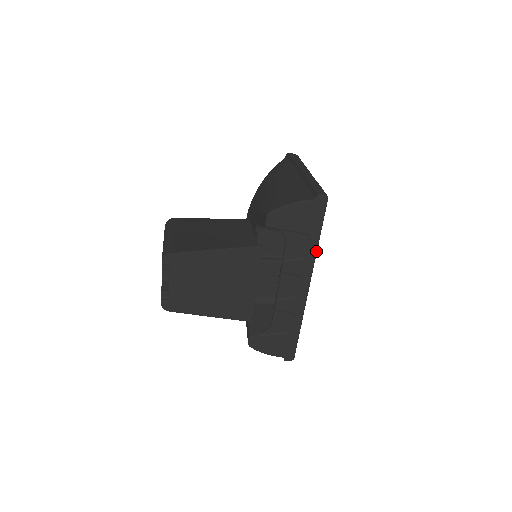
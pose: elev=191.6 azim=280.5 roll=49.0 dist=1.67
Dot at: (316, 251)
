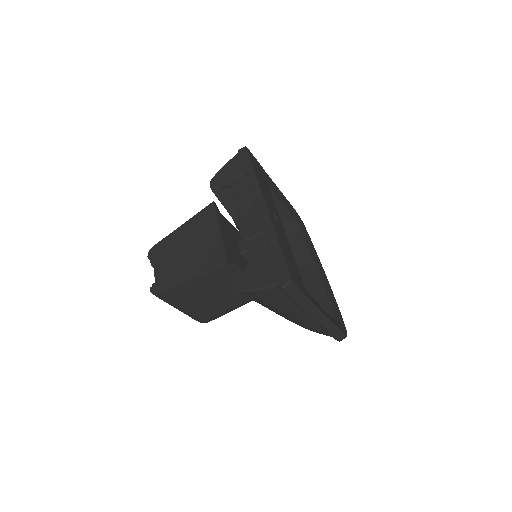
Dot at: (256, 178)
